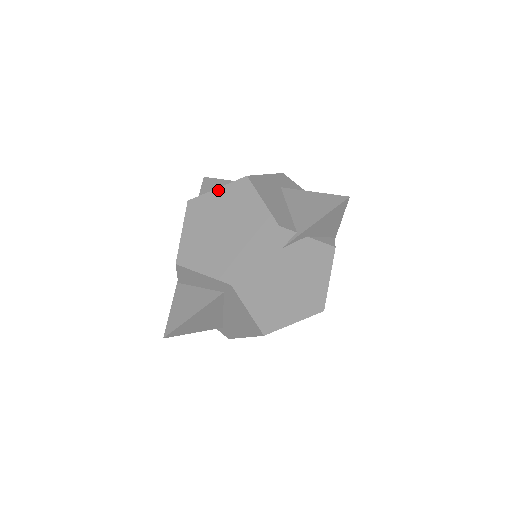
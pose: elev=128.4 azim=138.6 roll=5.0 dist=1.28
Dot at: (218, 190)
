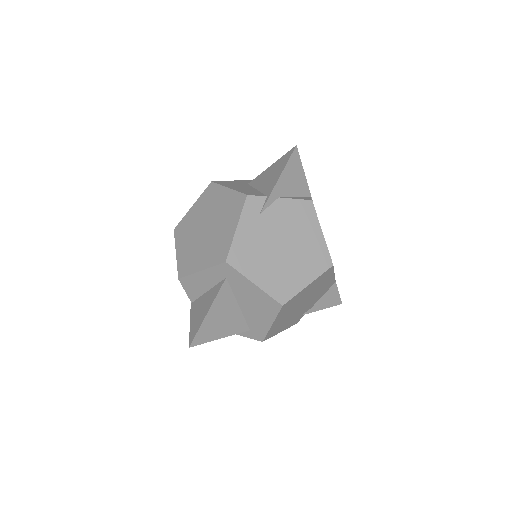
Dot at: (194, 206)
